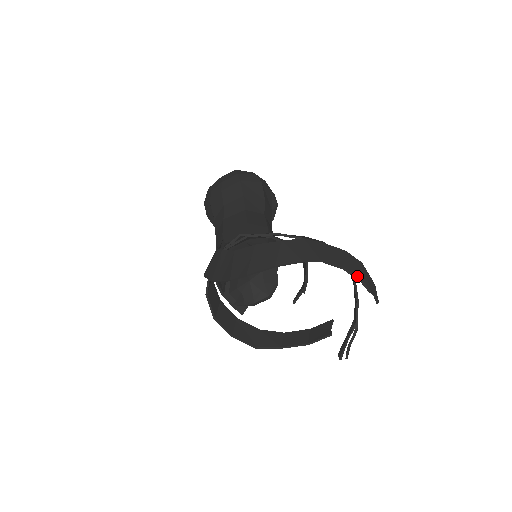
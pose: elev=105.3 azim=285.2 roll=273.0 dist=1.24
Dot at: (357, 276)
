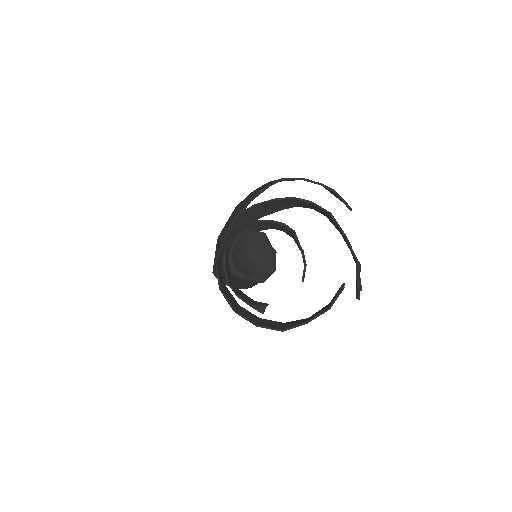
Dot at: (317, 182)
